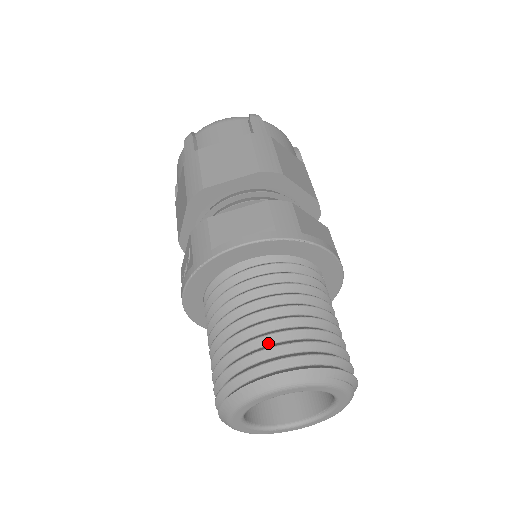
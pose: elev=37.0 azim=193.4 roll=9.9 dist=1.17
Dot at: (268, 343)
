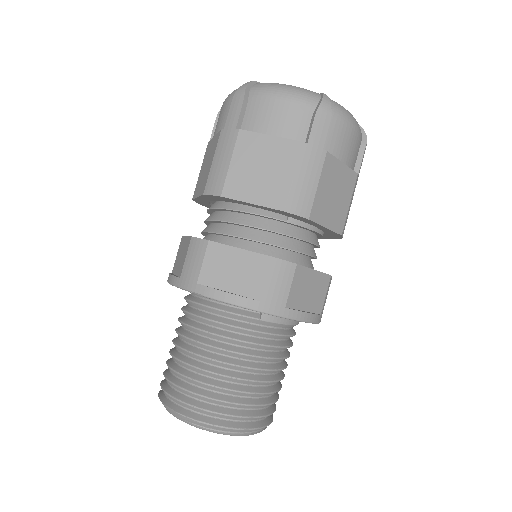
Dot at: occluded
